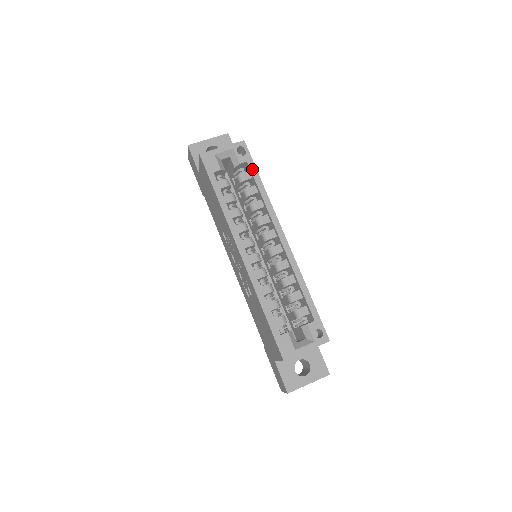
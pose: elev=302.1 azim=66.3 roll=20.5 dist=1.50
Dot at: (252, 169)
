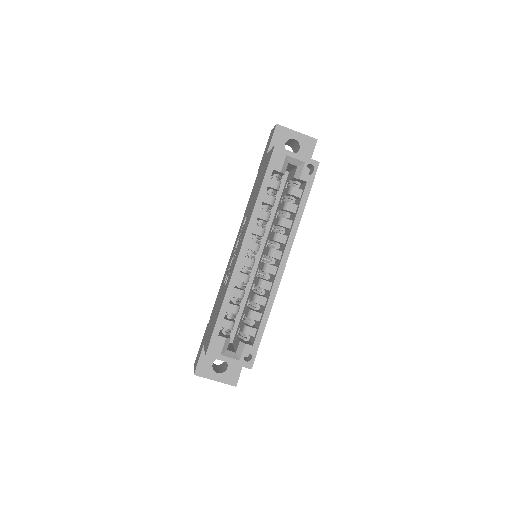
Dot at: (306, 191)
